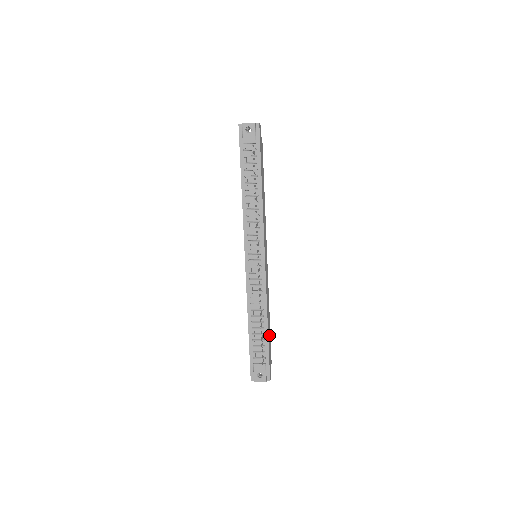
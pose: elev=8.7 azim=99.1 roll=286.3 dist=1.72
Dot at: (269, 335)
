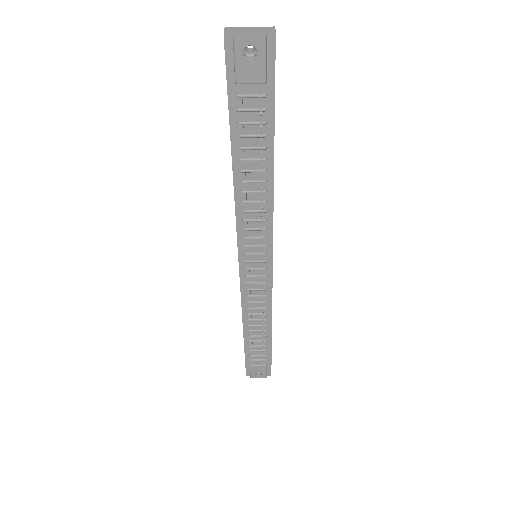
Dot at: occluded
